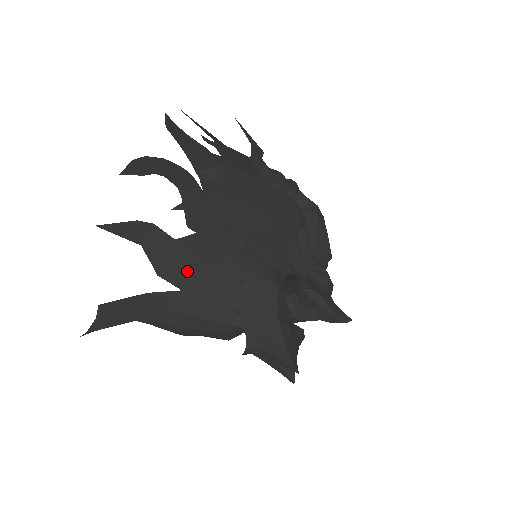
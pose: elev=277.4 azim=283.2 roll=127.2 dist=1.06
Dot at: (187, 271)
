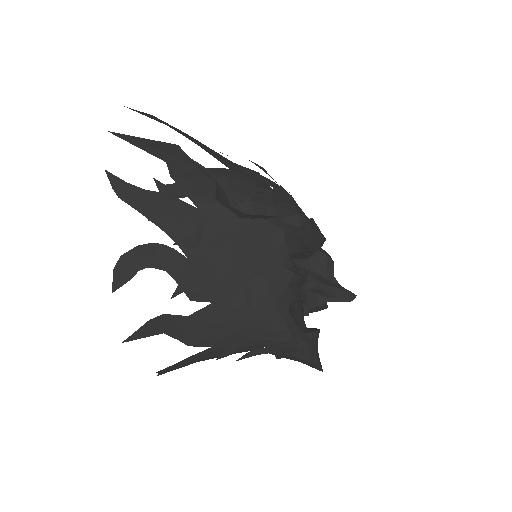
Dot at: (208, 334)
